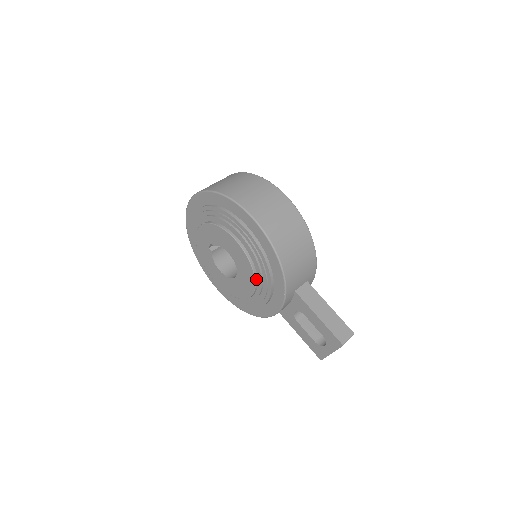
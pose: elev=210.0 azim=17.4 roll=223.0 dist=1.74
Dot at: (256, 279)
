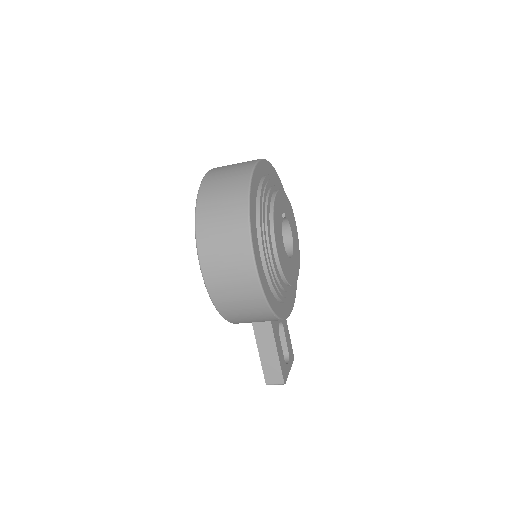
Dot at: occluded
